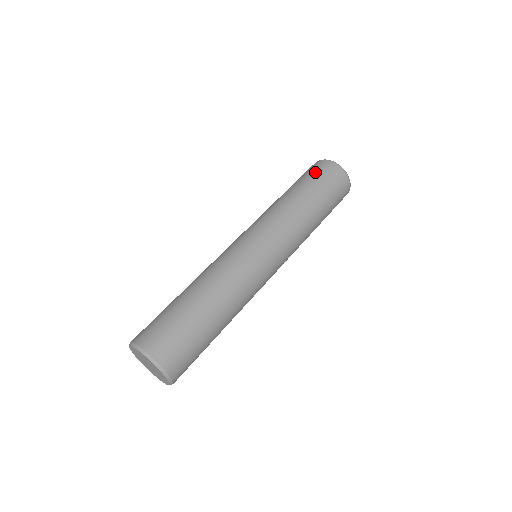
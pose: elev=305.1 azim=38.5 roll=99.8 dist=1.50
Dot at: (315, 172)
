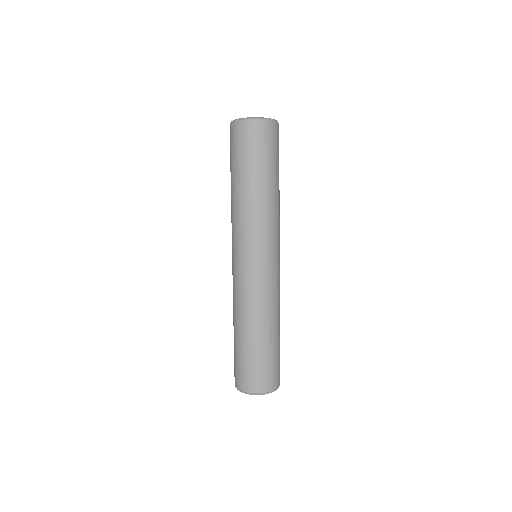
Dot at: (256, 146)
